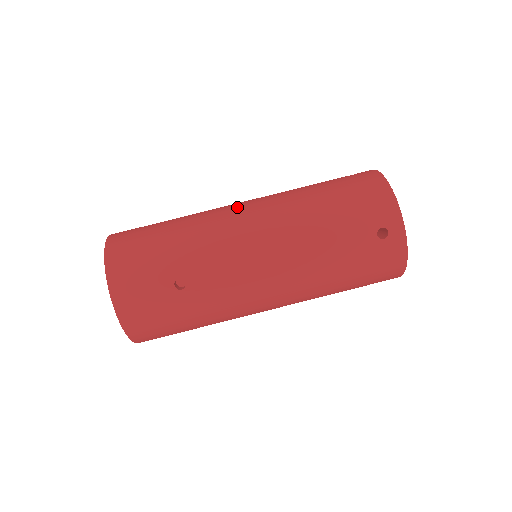
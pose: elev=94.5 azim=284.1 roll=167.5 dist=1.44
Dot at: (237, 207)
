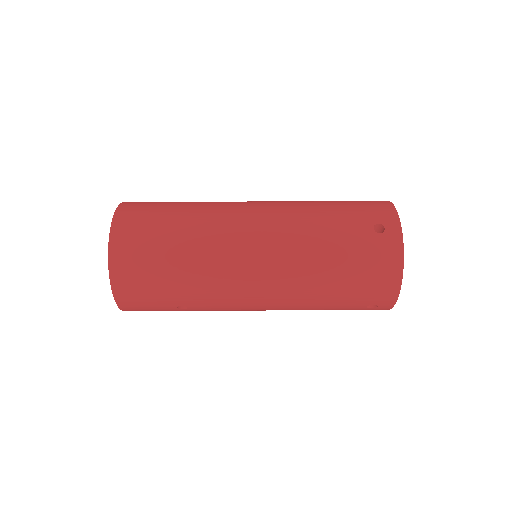
Dot at: (248, 249)
